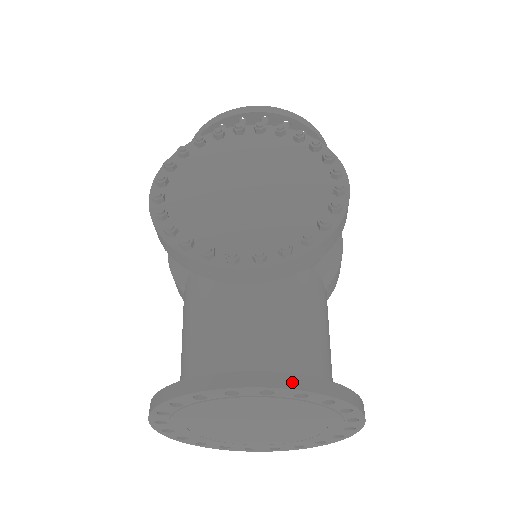
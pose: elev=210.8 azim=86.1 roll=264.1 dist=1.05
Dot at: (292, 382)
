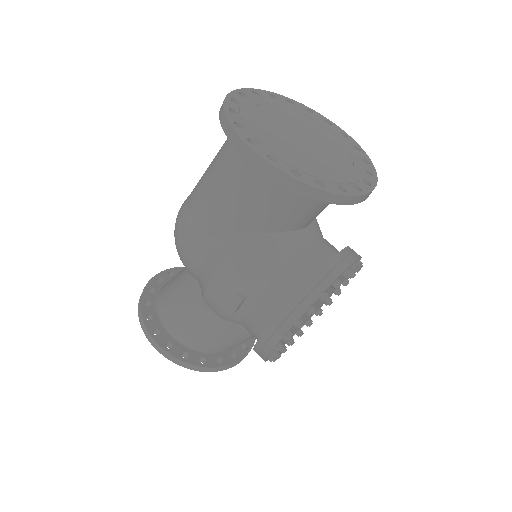
Dot at: occluded
